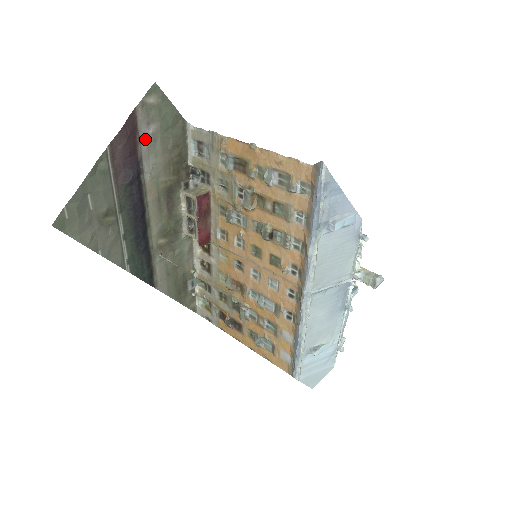
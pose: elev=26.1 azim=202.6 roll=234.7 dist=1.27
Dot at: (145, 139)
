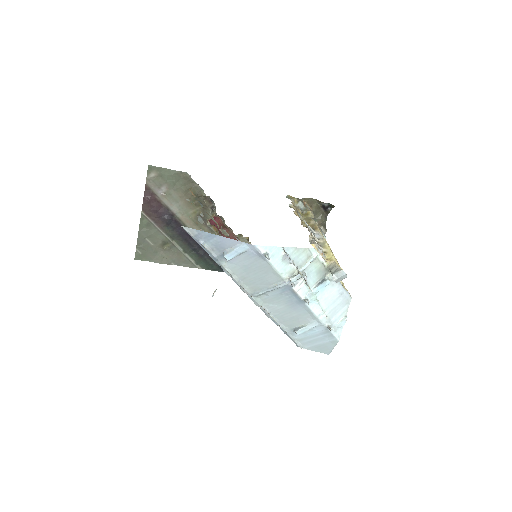
Dot at: (163, 197)
